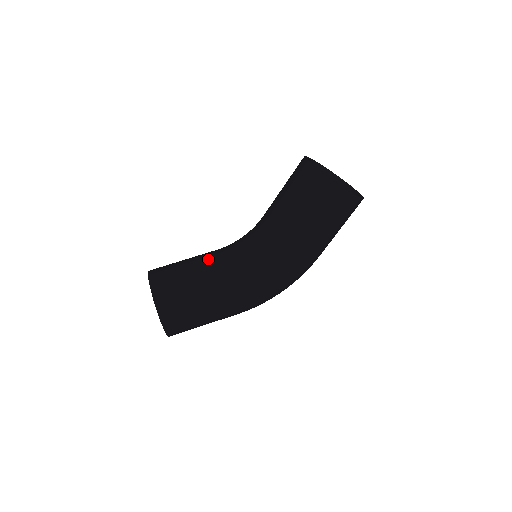
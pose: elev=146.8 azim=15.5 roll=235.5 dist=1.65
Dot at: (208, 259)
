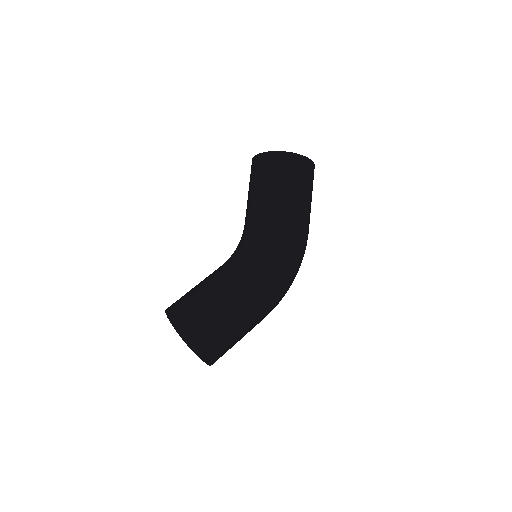
Dot at: (214, 271)
